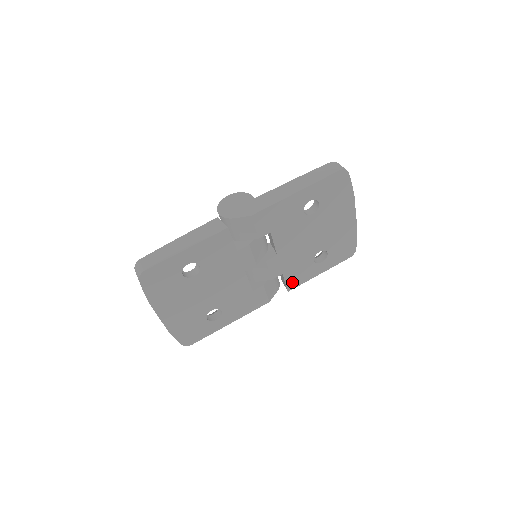
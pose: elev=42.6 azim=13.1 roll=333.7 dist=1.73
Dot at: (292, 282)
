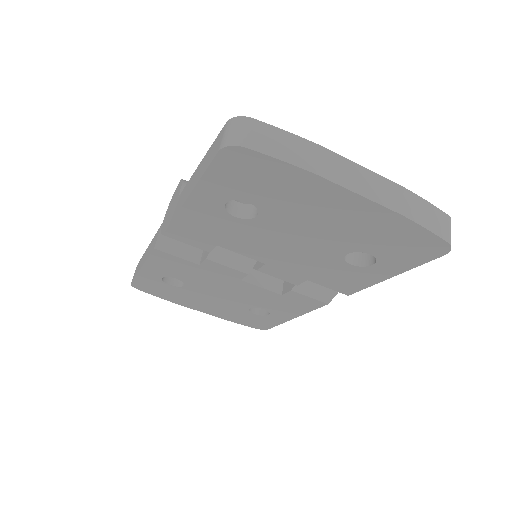
Dot at: (341, 286)
